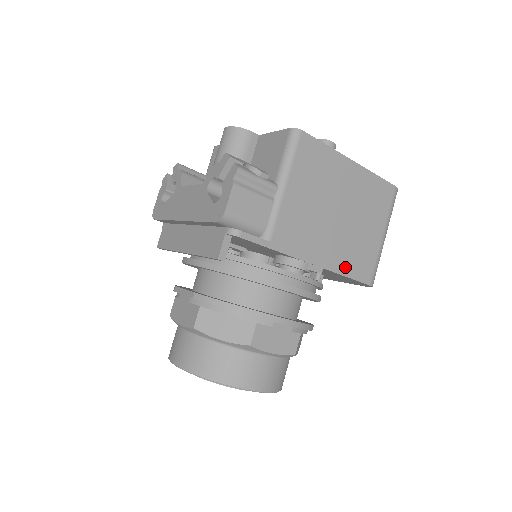
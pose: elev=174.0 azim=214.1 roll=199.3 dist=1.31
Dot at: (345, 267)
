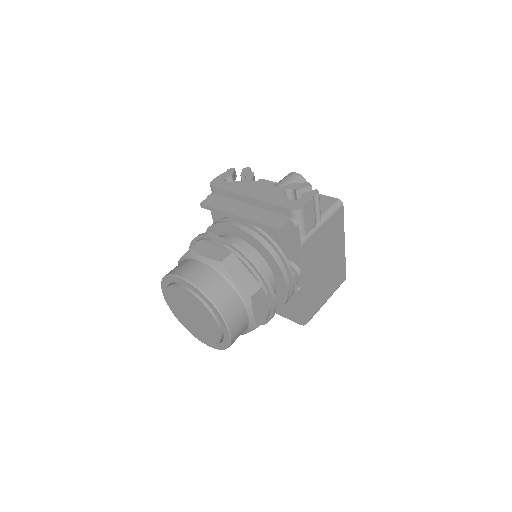
Dot at: (309, 297)
